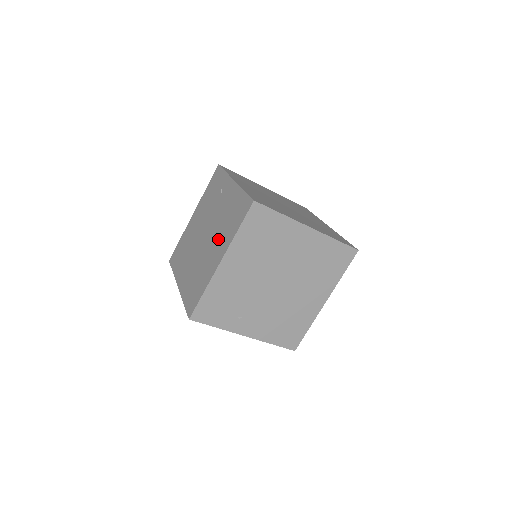
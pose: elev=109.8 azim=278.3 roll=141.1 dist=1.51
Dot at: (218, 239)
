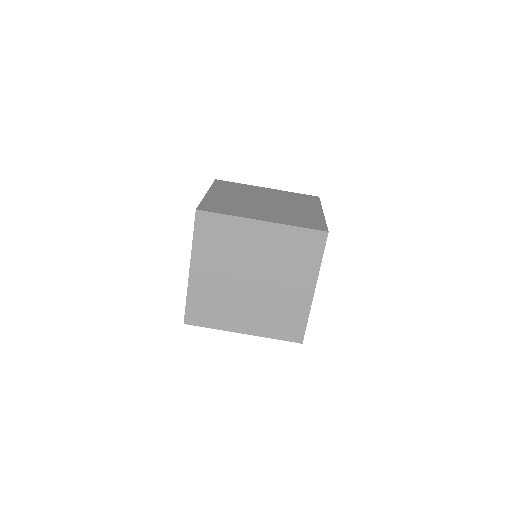
Dot at: occluded
